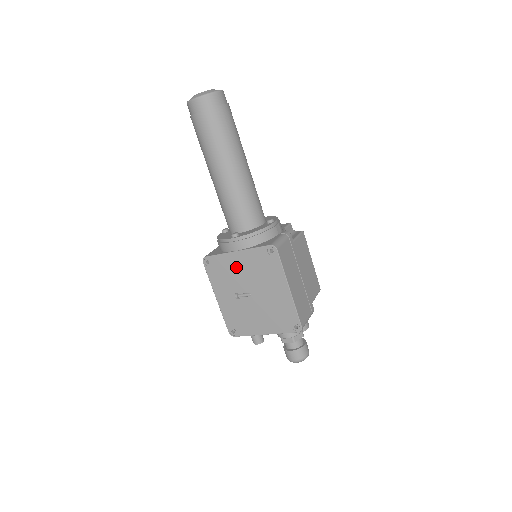
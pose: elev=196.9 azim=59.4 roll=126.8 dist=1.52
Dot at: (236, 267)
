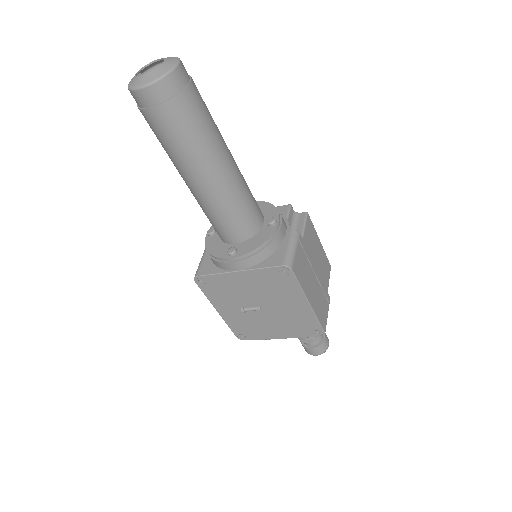
Dot at: (239, 285)
